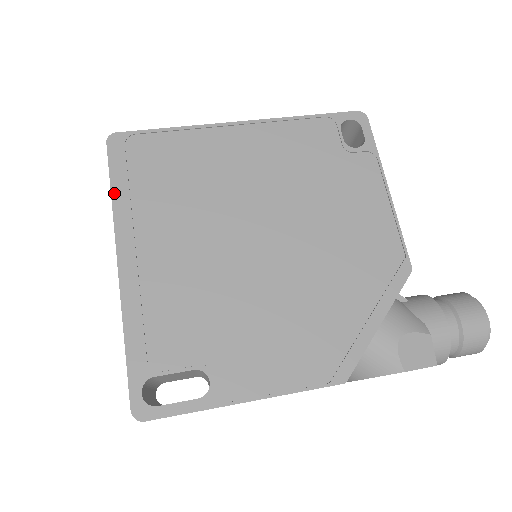
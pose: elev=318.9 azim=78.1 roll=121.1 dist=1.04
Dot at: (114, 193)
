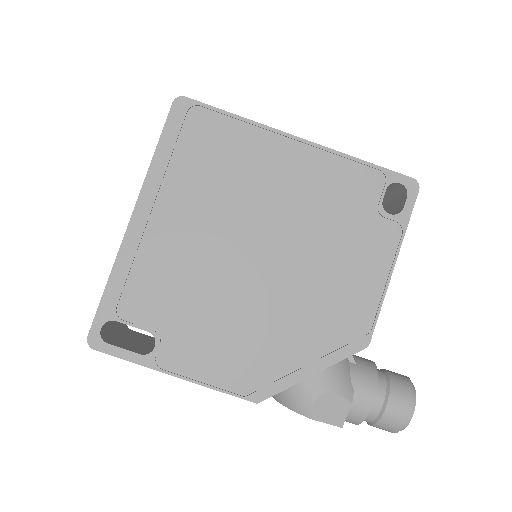
Dot at: (157, 153)
